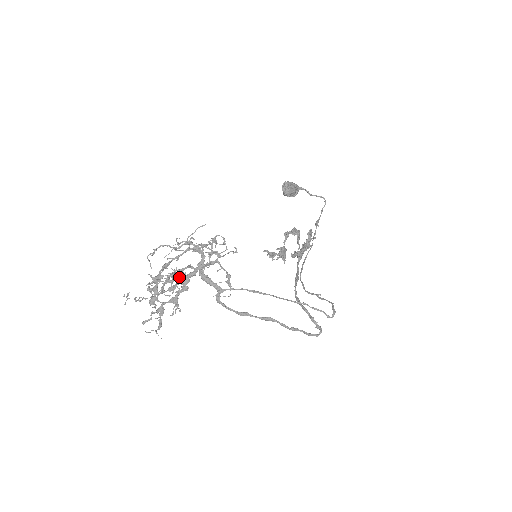
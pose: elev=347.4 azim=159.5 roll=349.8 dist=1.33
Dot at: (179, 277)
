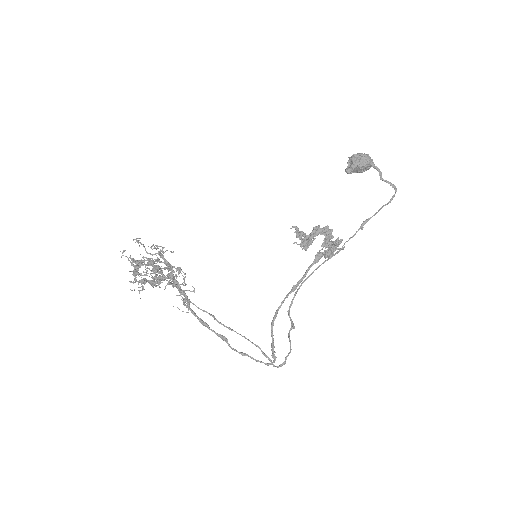
Dot at: (154, 272)
